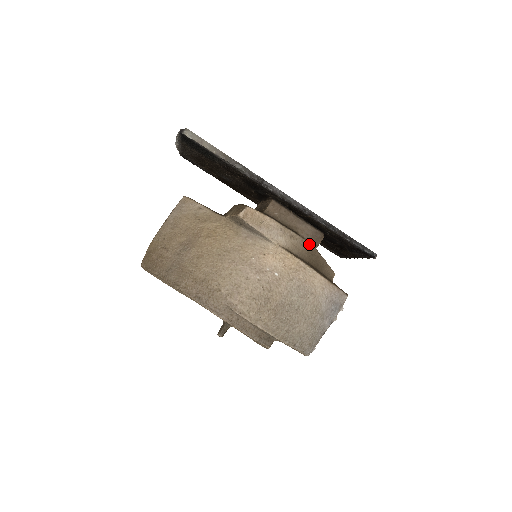
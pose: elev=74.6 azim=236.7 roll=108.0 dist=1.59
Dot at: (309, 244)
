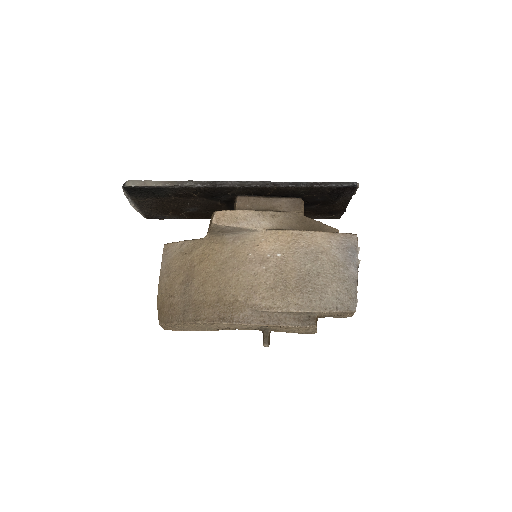
Dot at: (294, 215)
